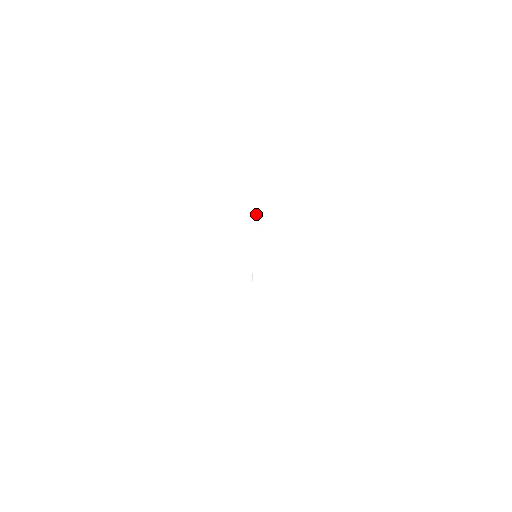
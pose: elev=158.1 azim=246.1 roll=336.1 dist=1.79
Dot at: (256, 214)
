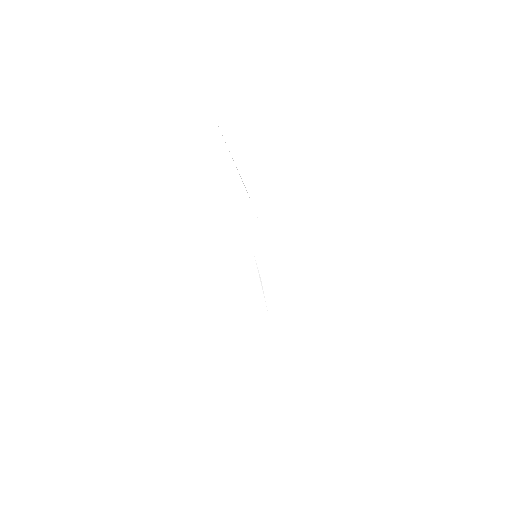
Dot at: (242, 195)
